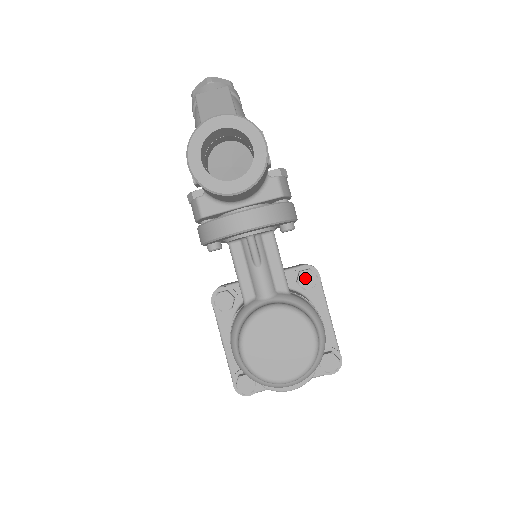
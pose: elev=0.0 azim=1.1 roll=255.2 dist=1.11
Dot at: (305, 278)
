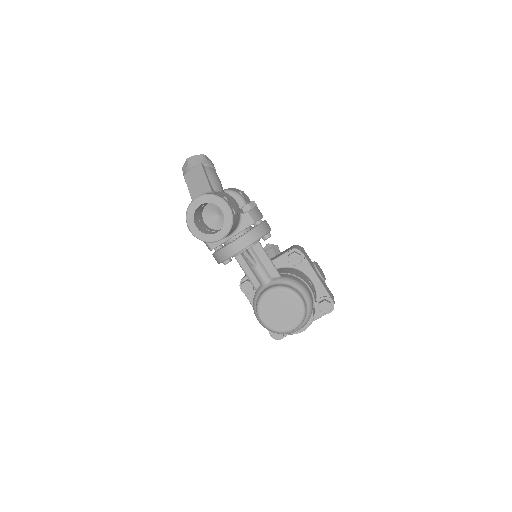
Dot at: (293, 259)
